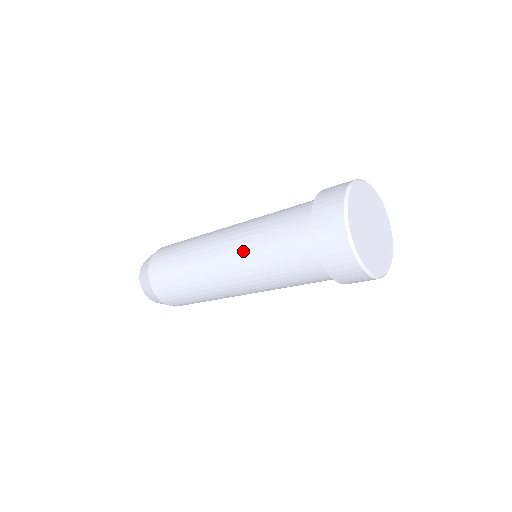
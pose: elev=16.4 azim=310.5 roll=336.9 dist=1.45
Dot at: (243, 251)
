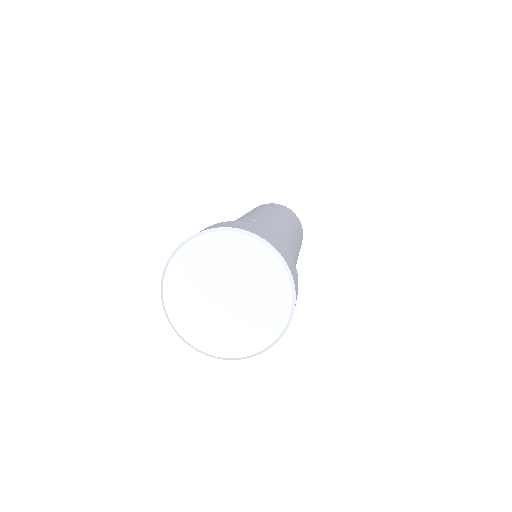
Dot at: occluded
